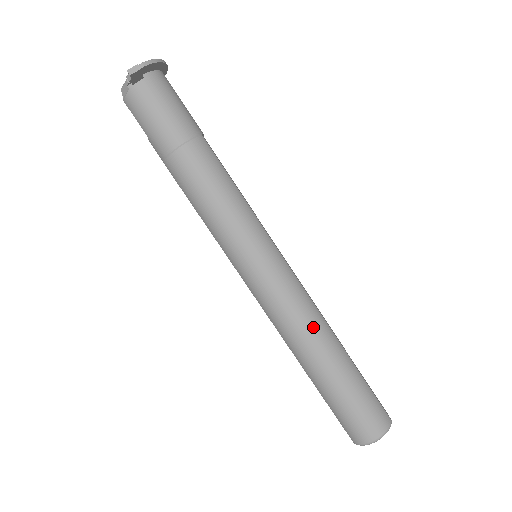
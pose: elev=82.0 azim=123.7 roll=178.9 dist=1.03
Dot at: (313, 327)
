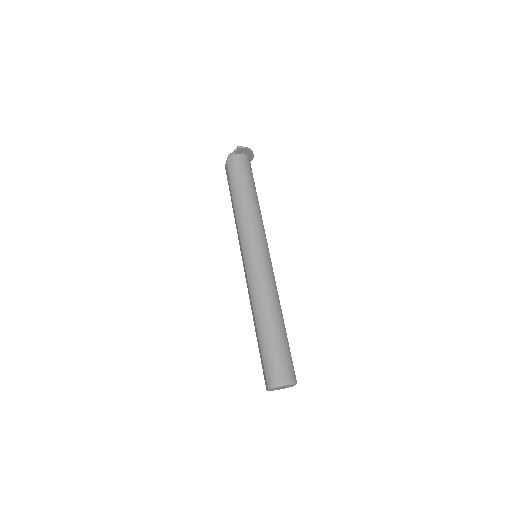
Dot at: (273, 299)
